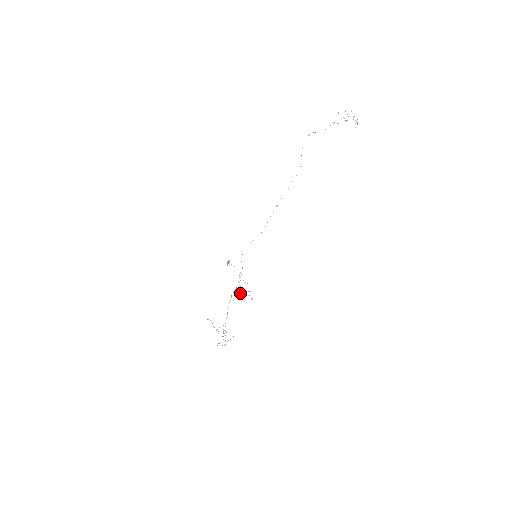
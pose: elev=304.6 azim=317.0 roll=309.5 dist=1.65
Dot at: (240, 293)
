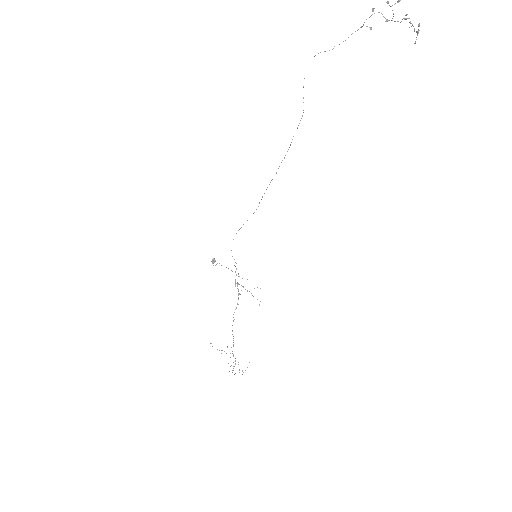
Dot at: occluded
